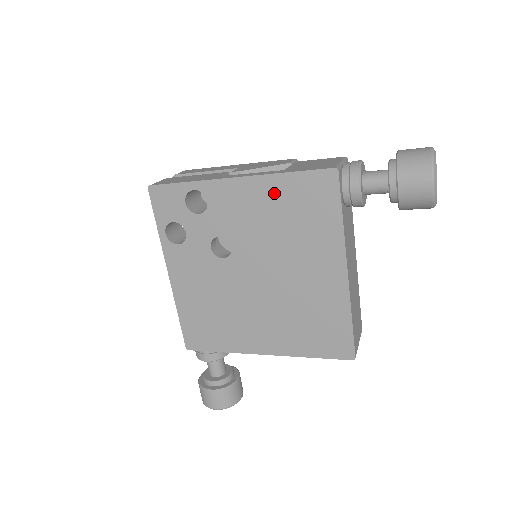
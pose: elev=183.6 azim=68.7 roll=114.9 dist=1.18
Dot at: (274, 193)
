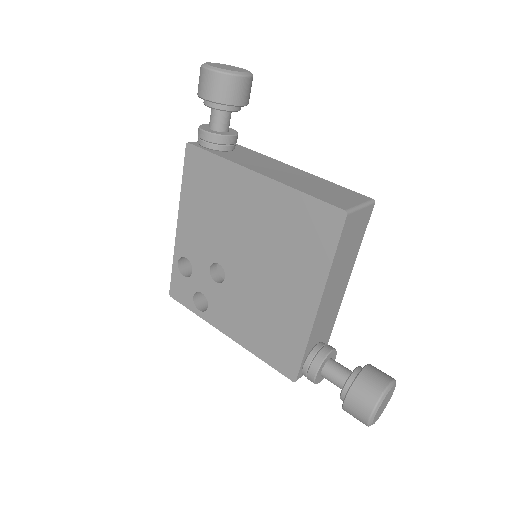
Dot at: (191, 202)
